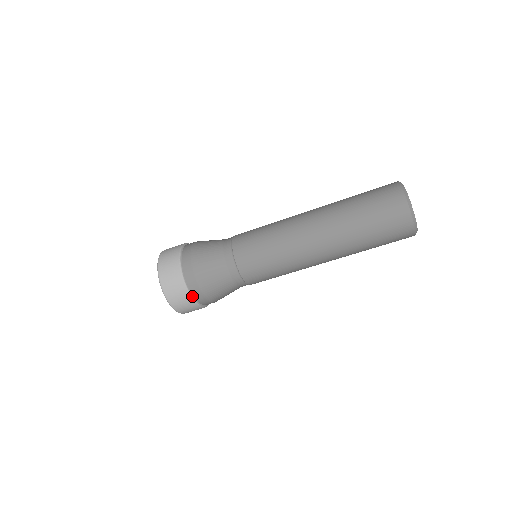
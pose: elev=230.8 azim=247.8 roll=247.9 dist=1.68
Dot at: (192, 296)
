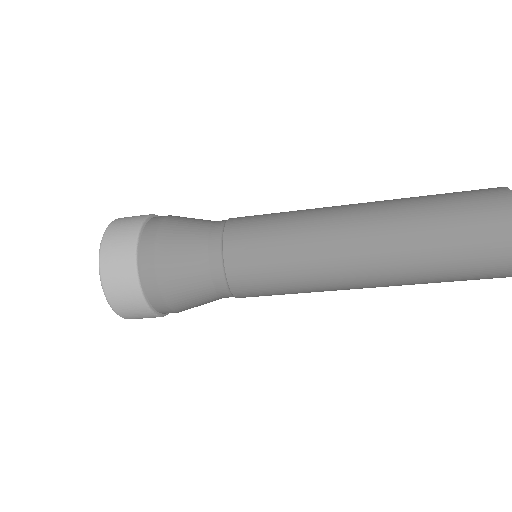
Dot at: (143, 292)
